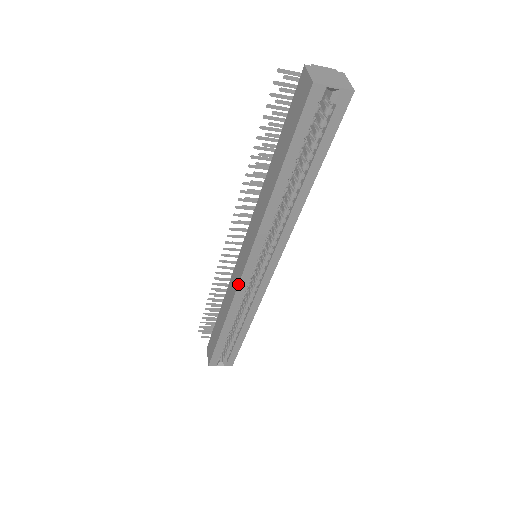
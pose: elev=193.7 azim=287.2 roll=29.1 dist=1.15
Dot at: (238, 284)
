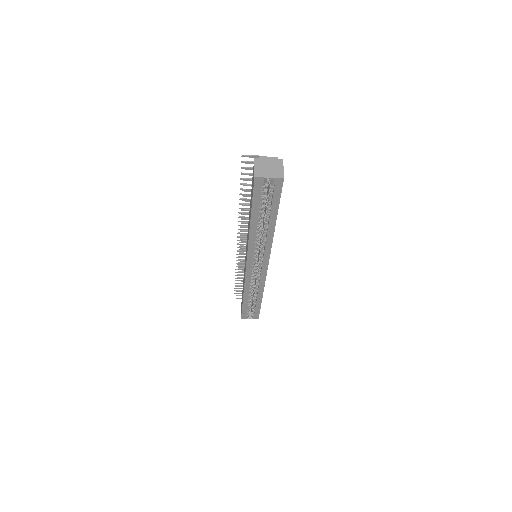
Dot at: (245, 274)
